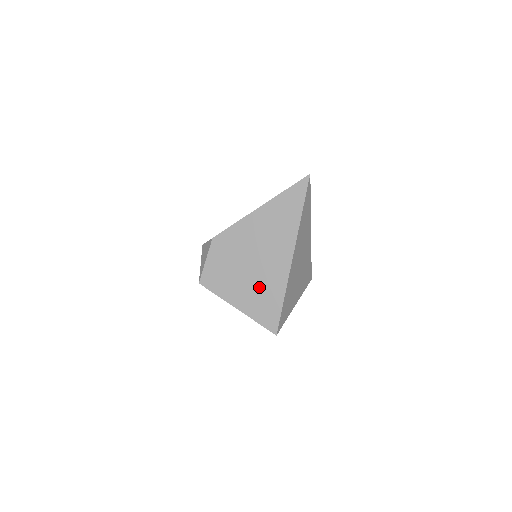
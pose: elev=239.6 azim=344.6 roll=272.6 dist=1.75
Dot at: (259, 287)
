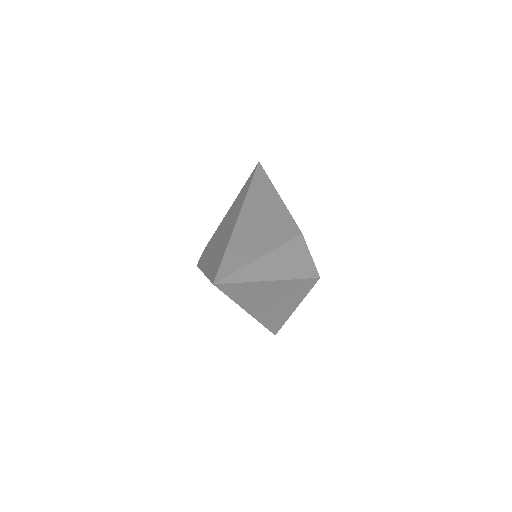
Dot at: occluded
